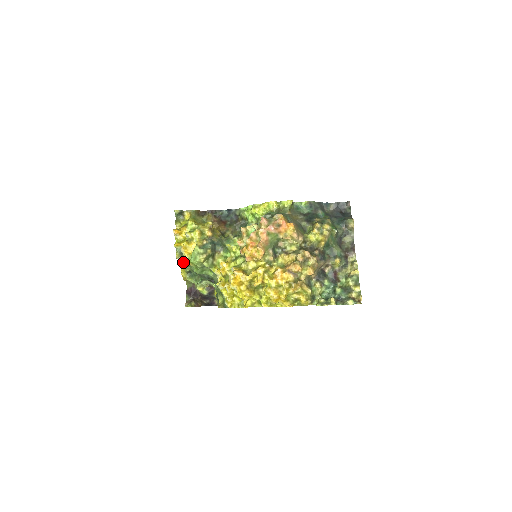
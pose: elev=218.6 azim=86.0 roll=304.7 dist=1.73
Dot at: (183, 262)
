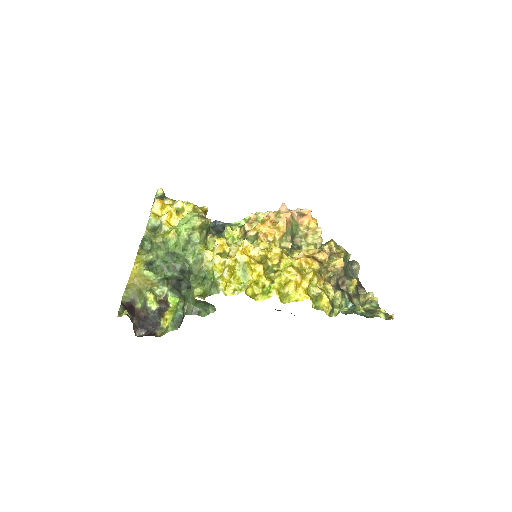
Dot at: (155, 237)
